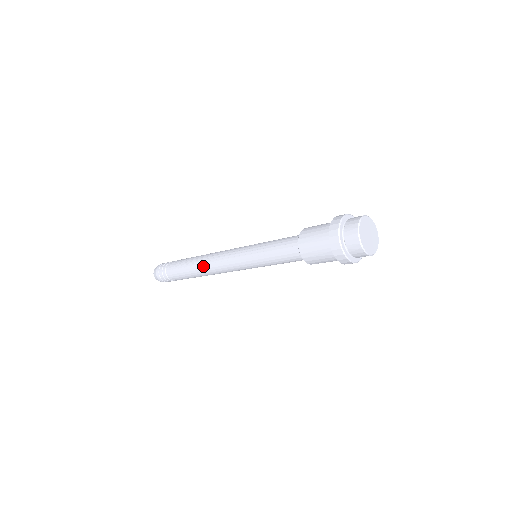
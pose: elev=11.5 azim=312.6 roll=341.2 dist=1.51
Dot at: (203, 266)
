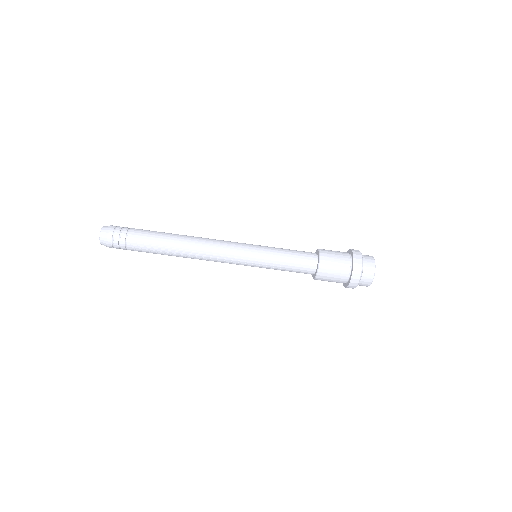
Dot at: occluded
